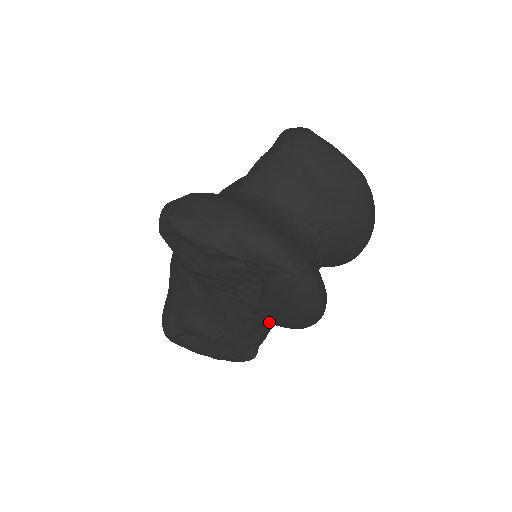
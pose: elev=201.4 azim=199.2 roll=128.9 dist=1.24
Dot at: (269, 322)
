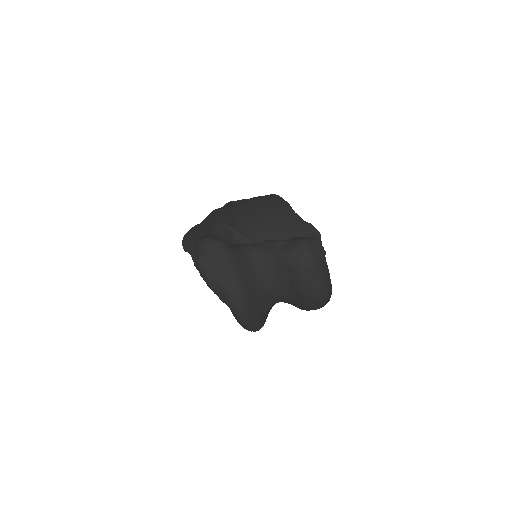
Dot at: occluded
